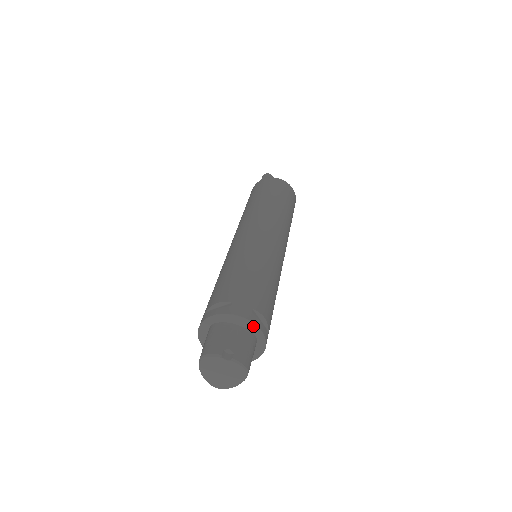
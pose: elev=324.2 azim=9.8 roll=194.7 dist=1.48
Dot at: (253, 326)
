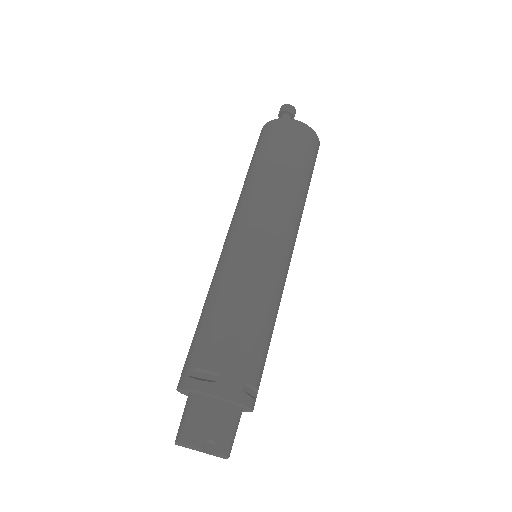
Dot at: (242, 406)
